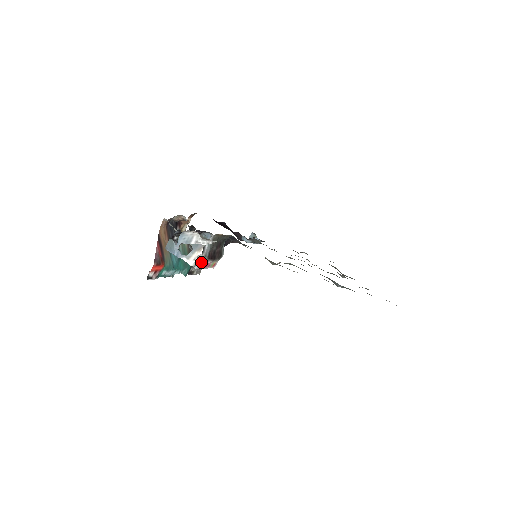
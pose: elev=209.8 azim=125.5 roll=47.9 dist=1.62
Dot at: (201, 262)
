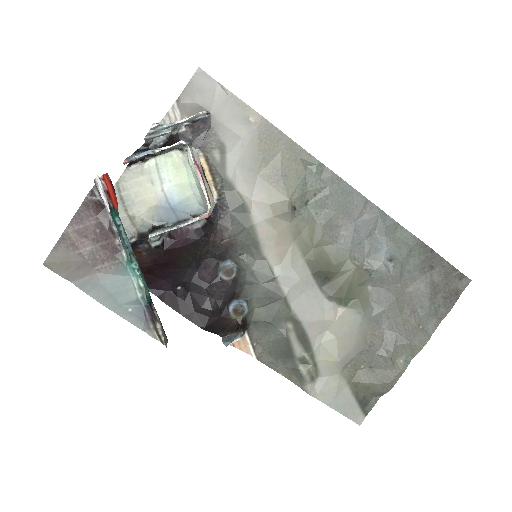
Dot at: (194, 157)
